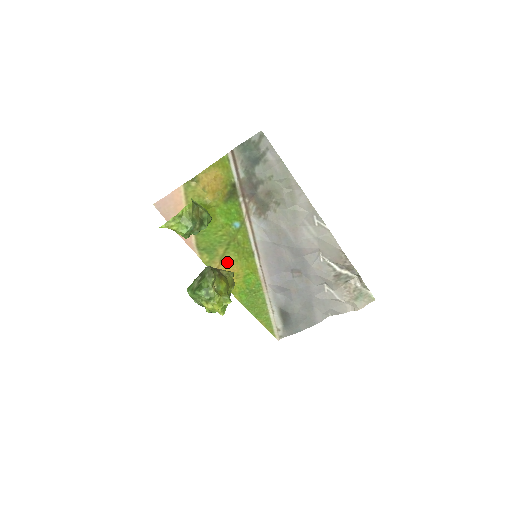
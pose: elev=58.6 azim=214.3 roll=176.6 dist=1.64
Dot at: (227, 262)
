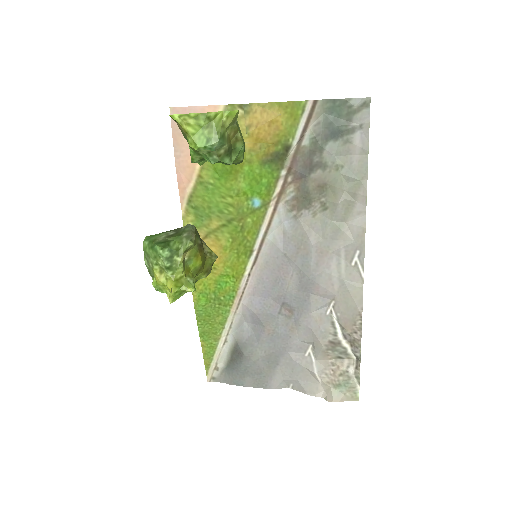
Dot at: (213, 243)
